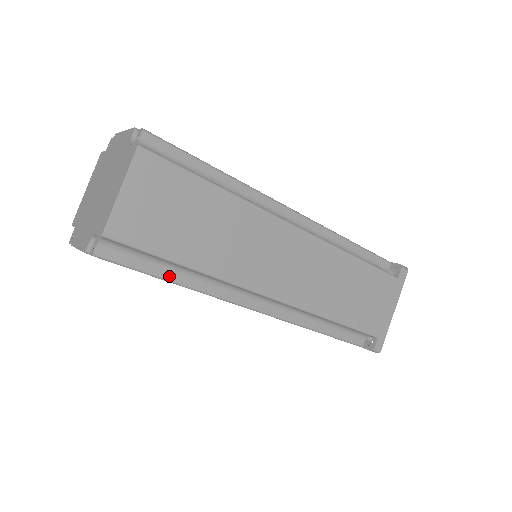
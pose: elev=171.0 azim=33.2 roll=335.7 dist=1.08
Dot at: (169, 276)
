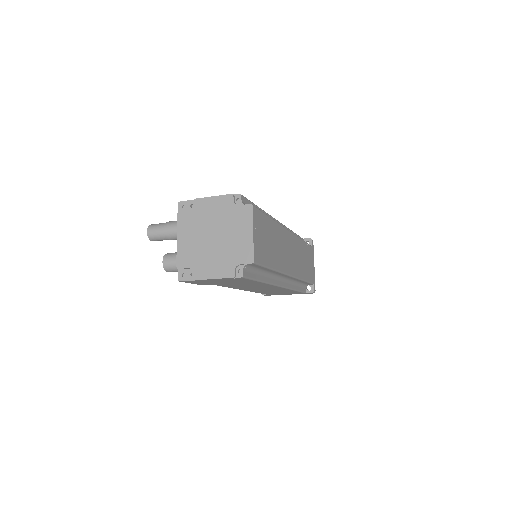
Dot at: (260, 278)
